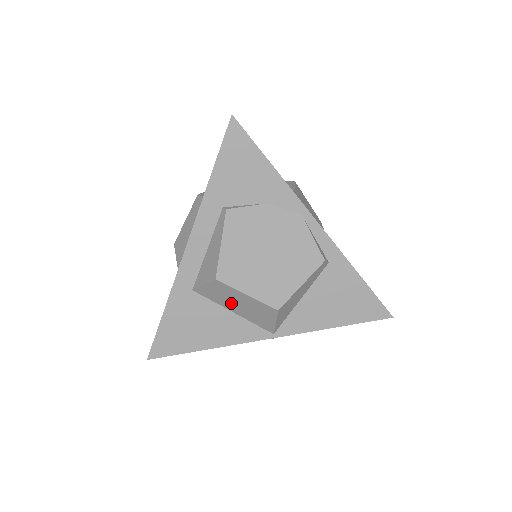
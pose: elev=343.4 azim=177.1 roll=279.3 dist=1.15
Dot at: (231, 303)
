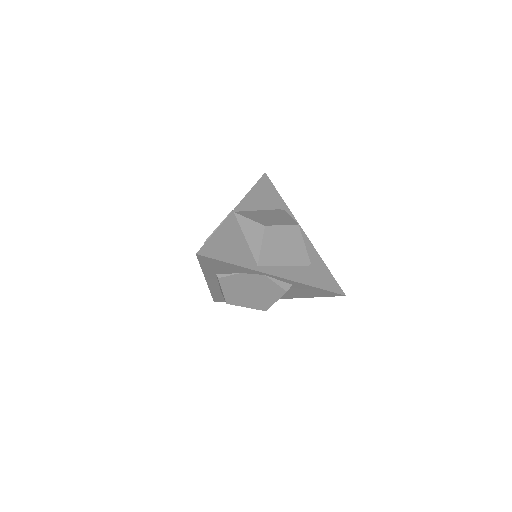
Dot at: occluded
